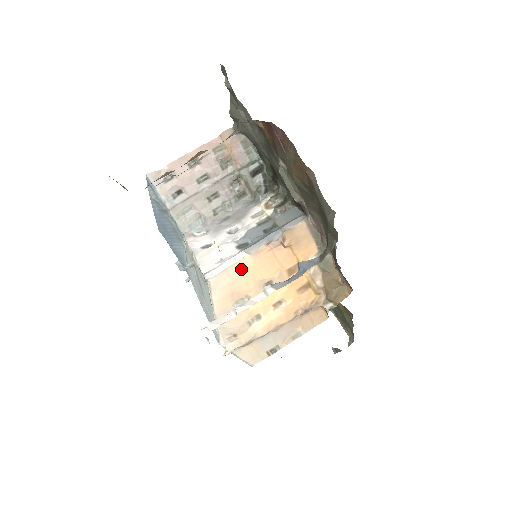
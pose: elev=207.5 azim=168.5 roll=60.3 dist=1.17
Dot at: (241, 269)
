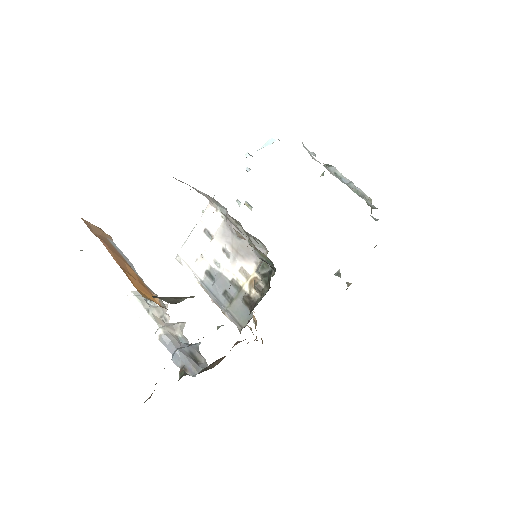
Dot at: occluded
